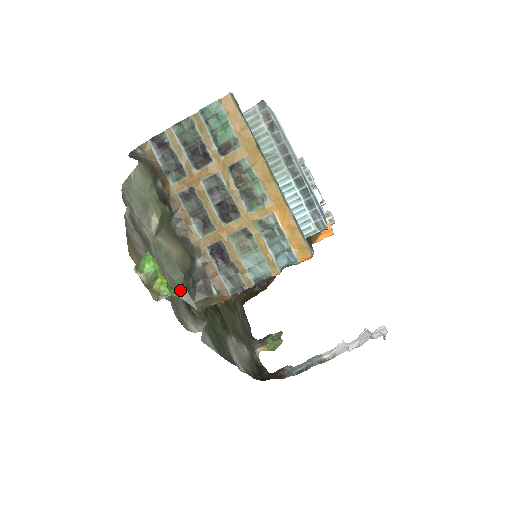
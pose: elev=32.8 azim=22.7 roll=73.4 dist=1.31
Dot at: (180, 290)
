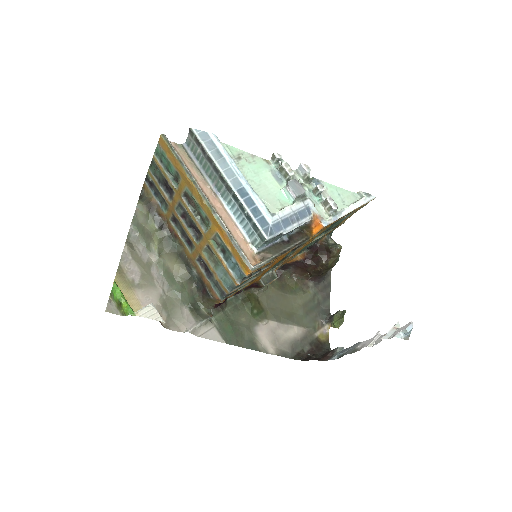
Dot at: (142, 309)
